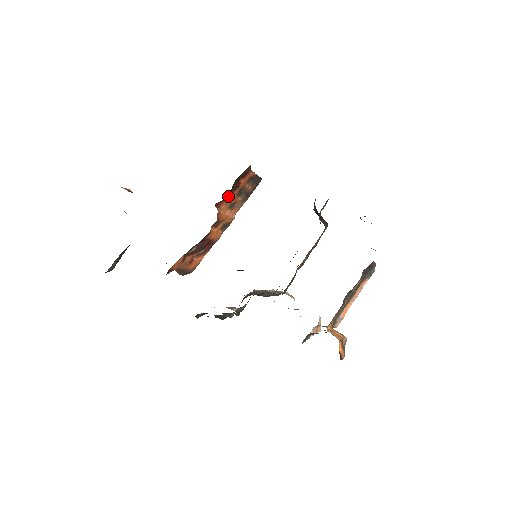
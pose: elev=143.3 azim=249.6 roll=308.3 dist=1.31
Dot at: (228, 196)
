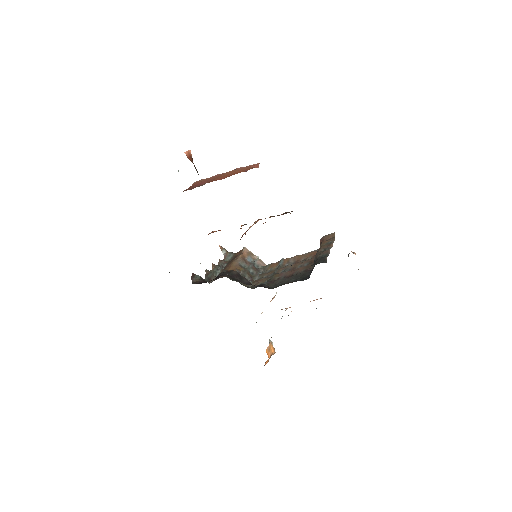
Dot at: occluded
